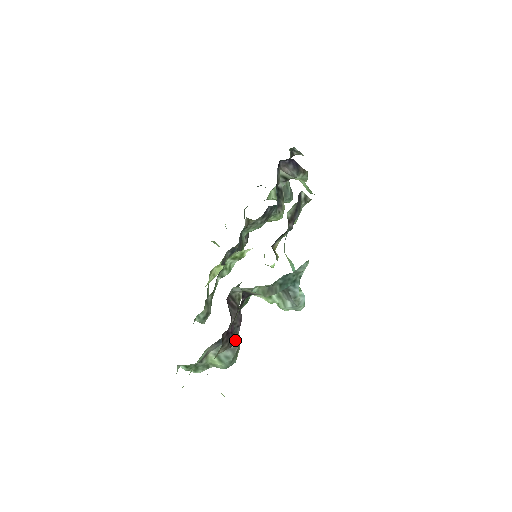
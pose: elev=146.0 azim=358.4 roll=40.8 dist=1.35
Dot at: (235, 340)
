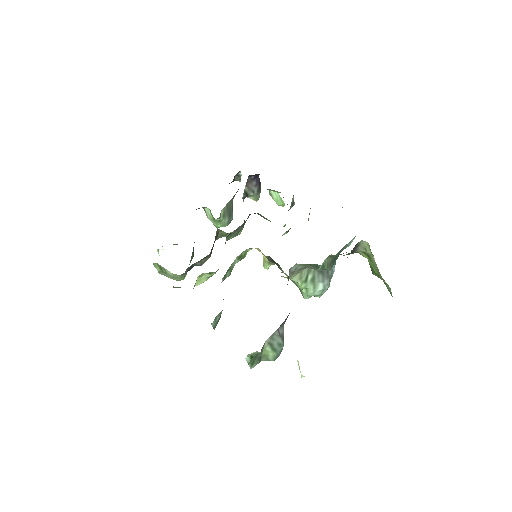
Dot at: (283, 326)
